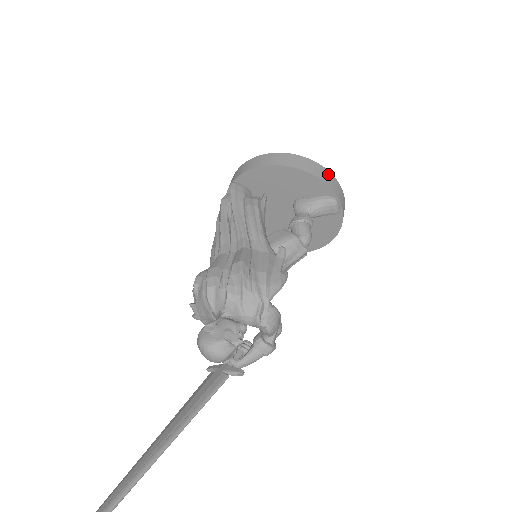
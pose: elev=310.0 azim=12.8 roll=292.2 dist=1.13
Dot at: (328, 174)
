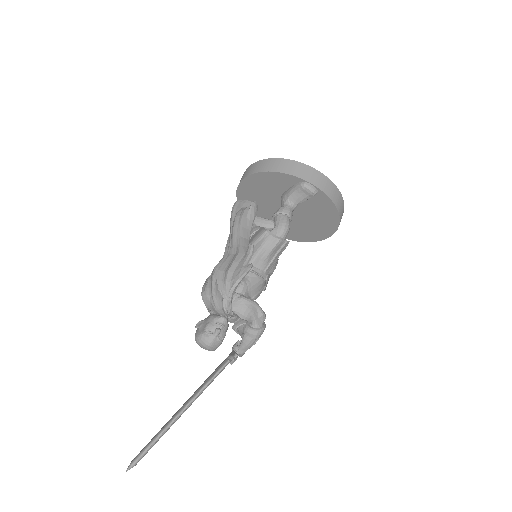
Dot at: (292, 164)
